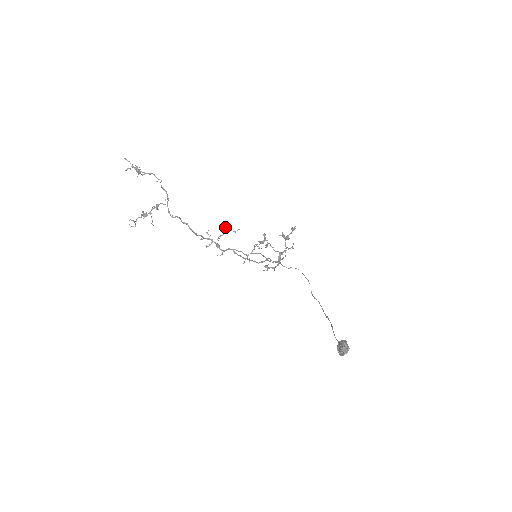
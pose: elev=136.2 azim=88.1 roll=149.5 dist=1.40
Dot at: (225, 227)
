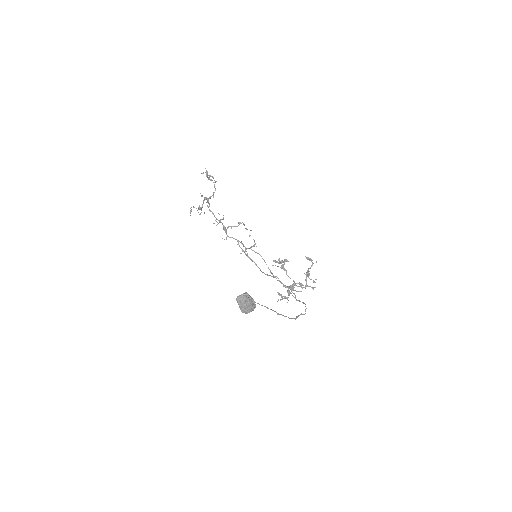
Dot at: (240, 222)
